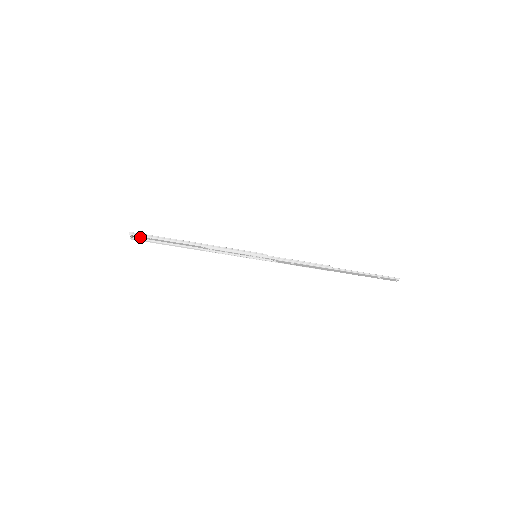
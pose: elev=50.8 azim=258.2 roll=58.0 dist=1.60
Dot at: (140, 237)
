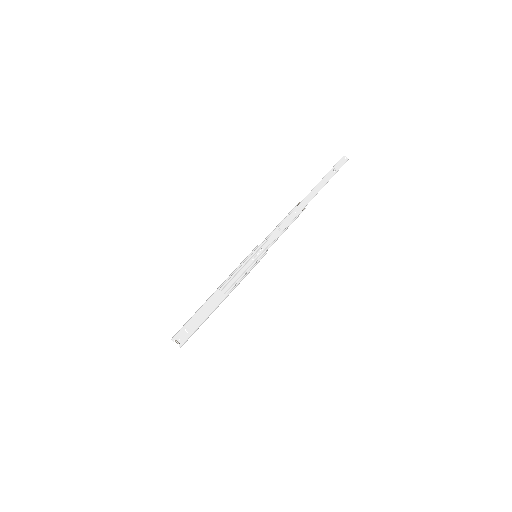
Dot at: (185, 340)
